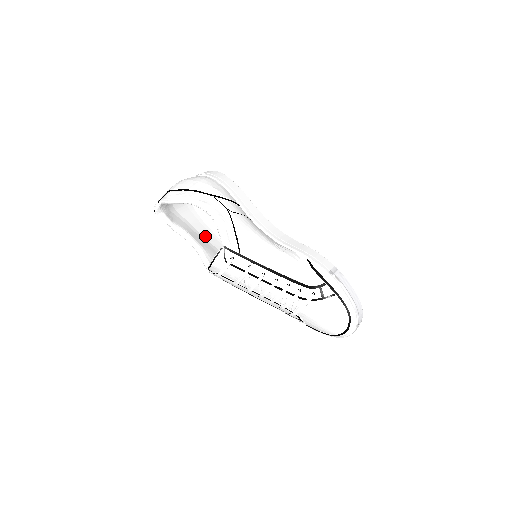
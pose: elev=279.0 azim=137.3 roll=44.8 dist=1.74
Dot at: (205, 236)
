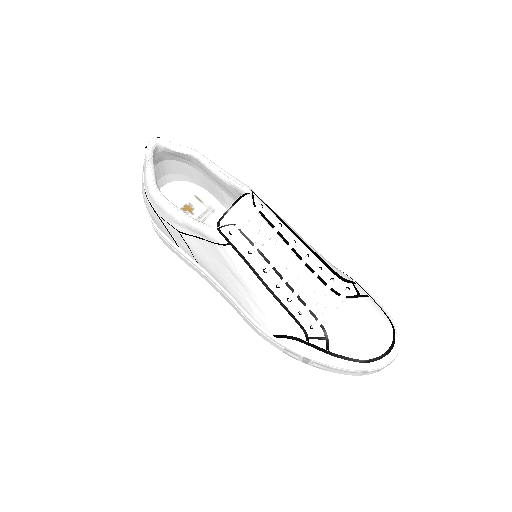
Dot at: occluded
